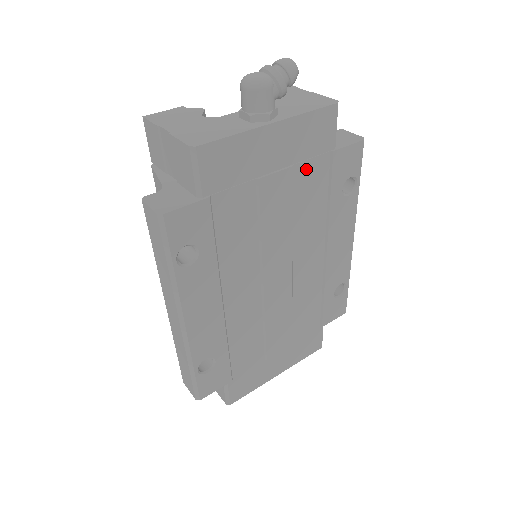
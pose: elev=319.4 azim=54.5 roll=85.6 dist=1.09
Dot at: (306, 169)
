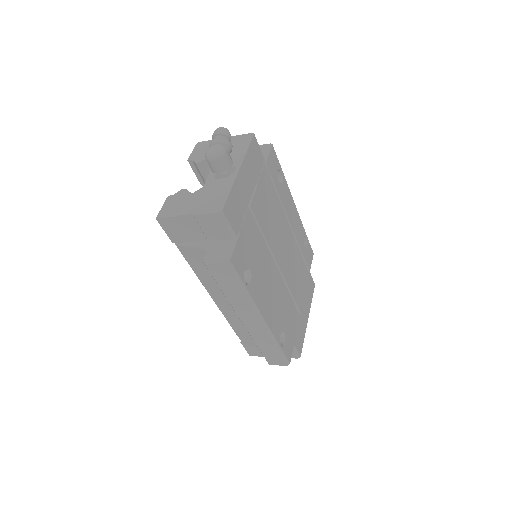
Dot at: (261, 183)
